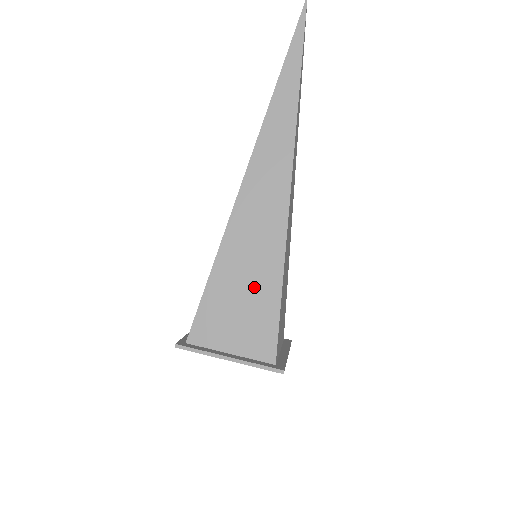
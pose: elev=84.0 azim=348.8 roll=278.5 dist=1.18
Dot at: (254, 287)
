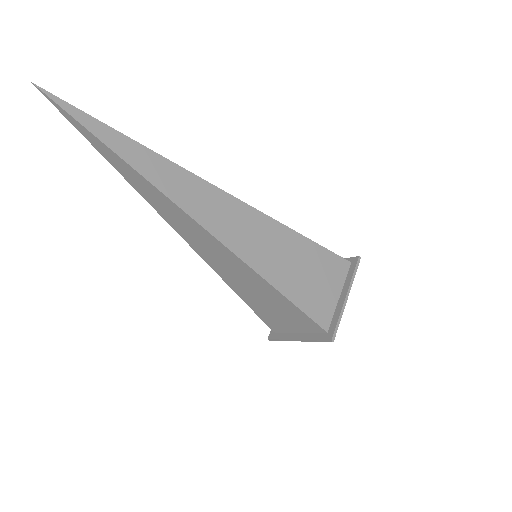
Dot at: (266, 296)
